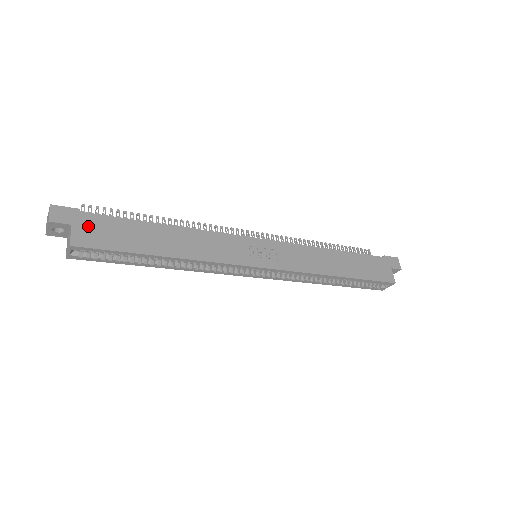
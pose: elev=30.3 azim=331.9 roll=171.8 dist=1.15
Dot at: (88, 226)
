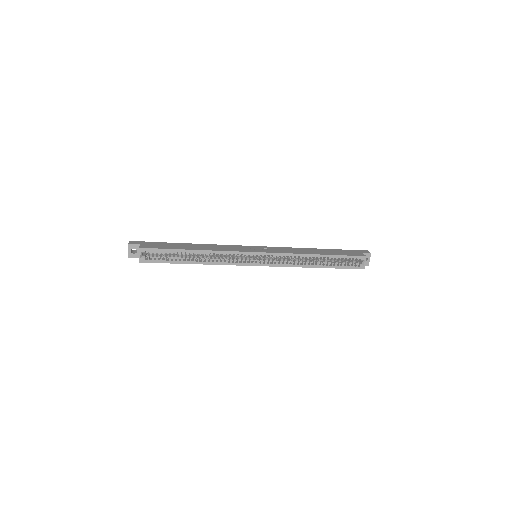
Dot at: (149, 244)
